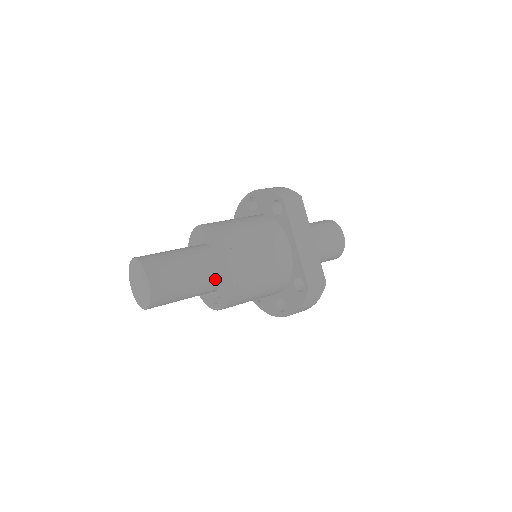
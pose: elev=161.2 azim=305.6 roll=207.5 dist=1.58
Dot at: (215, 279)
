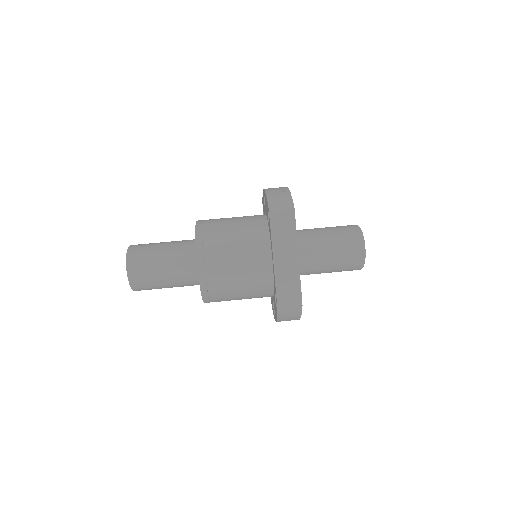
Dot at: (195, 277)
